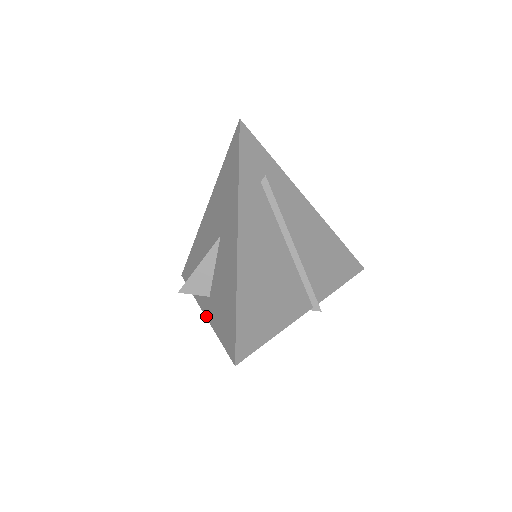
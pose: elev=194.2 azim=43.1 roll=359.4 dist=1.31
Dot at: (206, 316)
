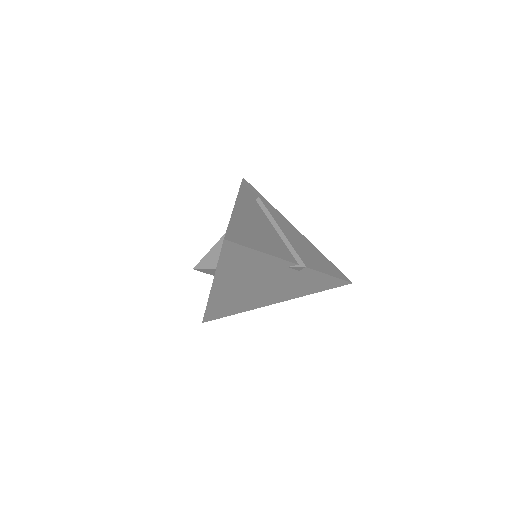
Dot at: (213, 281)
